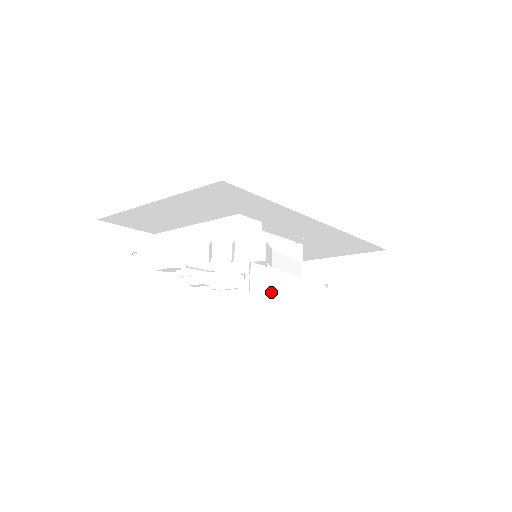
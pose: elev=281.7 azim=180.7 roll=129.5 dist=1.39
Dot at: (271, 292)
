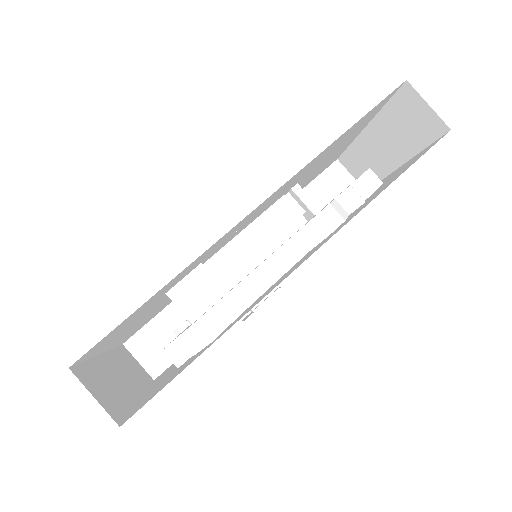
Dot at: occluded
